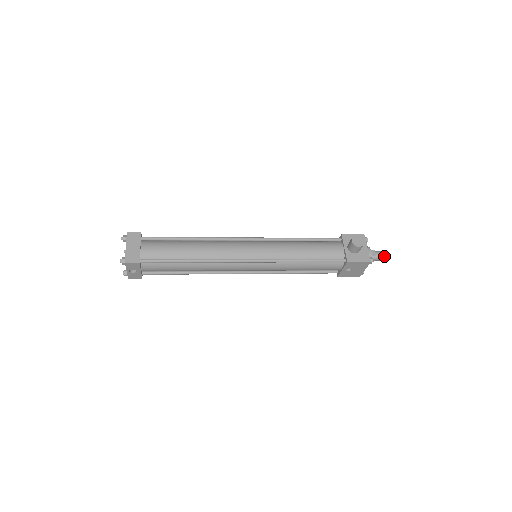
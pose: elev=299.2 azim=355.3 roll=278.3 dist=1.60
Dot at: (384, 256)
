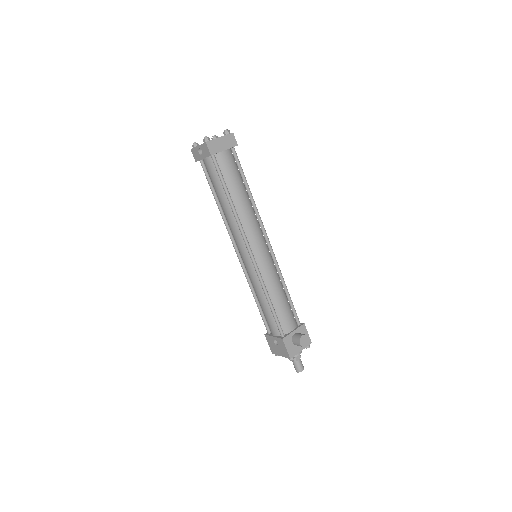
Dot at: (299, 368)
